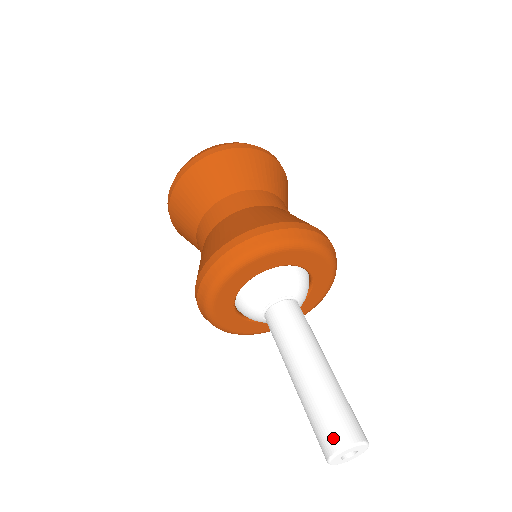
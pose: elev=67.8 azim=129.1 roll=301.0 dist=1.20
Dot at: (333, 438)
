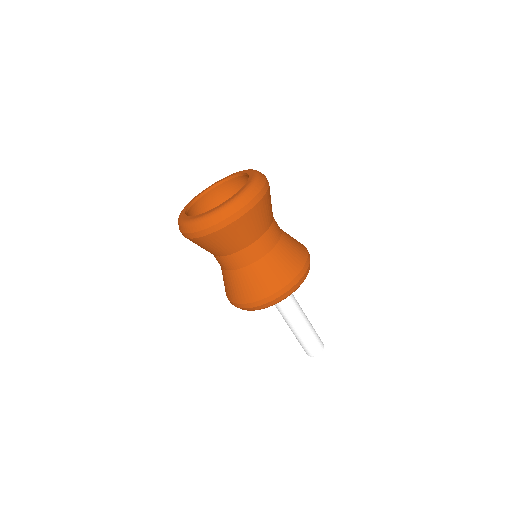
Dot at: (314, 352)
